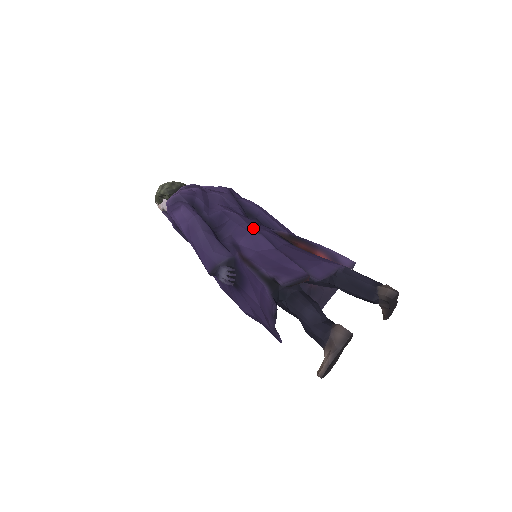
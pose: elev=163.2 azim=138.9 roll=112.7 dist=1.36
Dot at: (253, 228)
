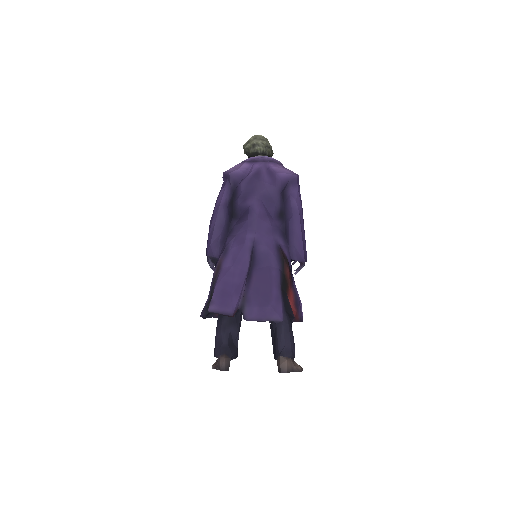
Dot at: (253, 241)
